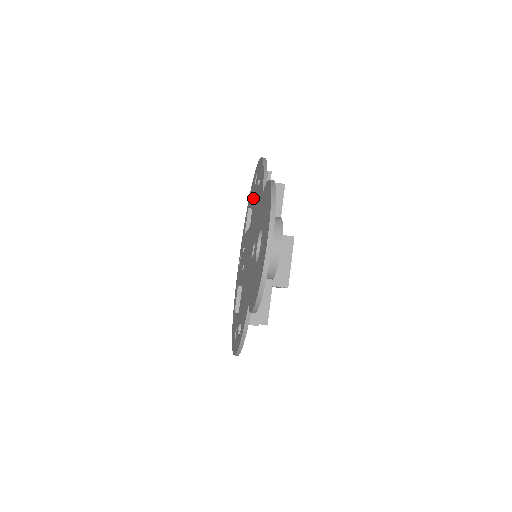
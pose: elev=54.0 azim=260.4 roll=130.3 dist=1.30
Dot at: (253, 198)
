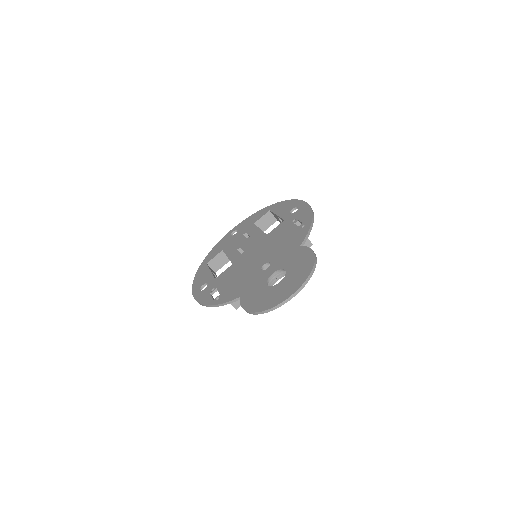
Dot at: (283, 219)
